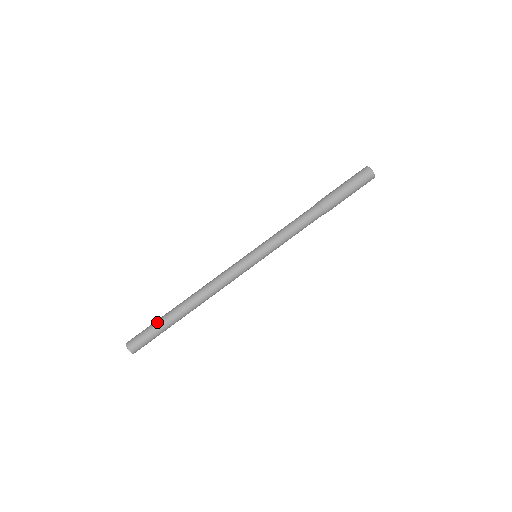
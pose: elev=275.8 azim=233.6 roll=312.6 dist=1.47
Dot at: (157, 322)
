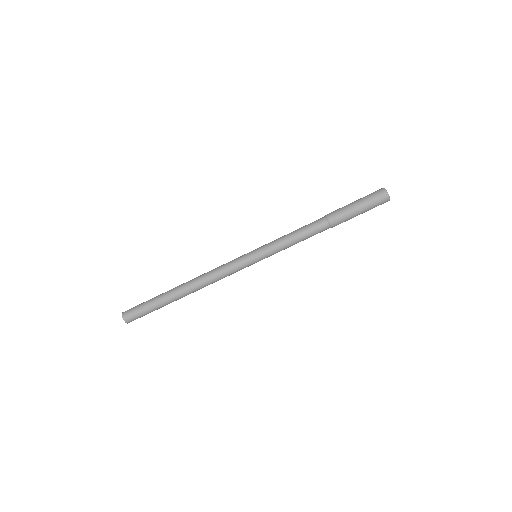
Dot at: (153, 299)
